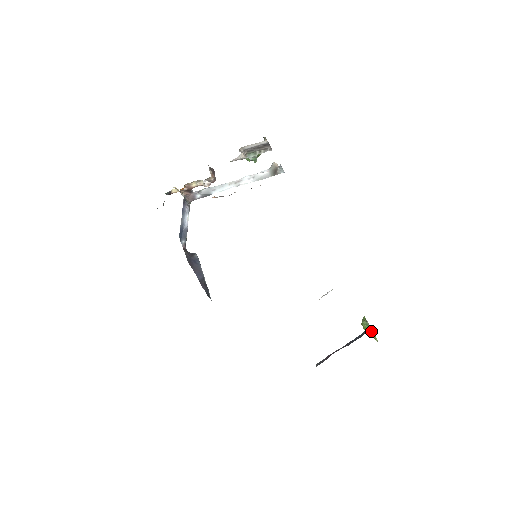
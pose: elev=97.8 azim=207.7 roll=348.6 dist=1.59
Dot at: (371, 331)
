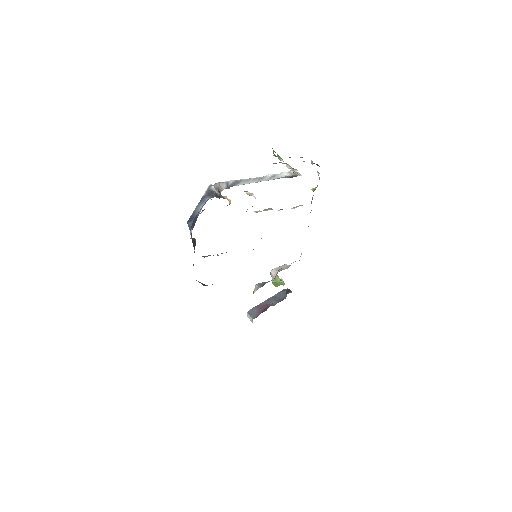
Dot at: (279, 285)
